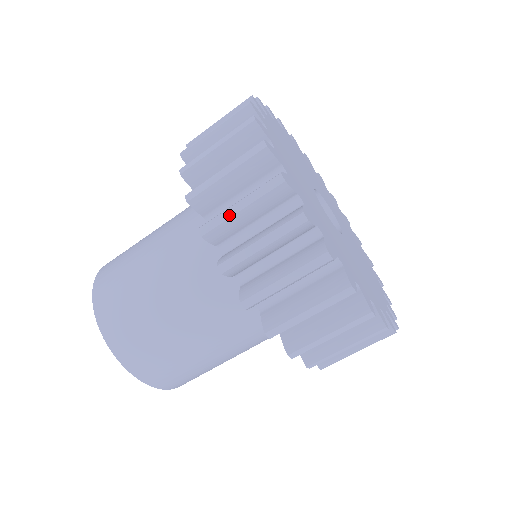
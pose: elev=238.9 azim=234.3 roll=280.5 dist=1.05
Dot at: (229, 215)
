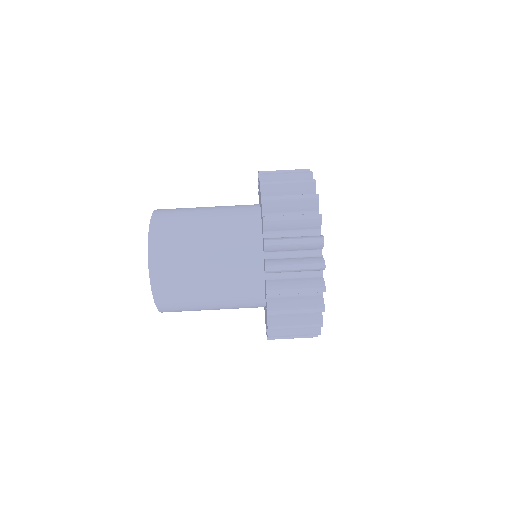
Dot at: (286, 243)
